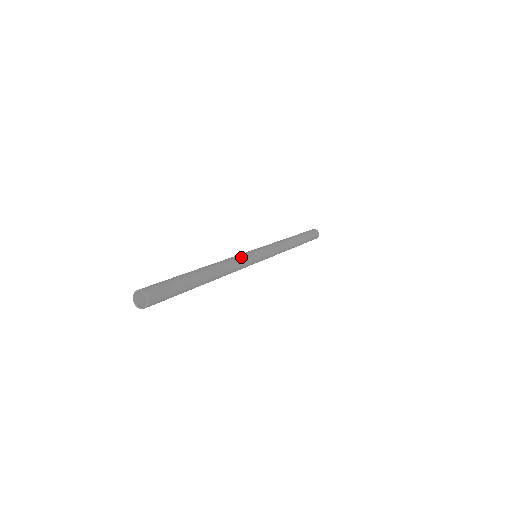
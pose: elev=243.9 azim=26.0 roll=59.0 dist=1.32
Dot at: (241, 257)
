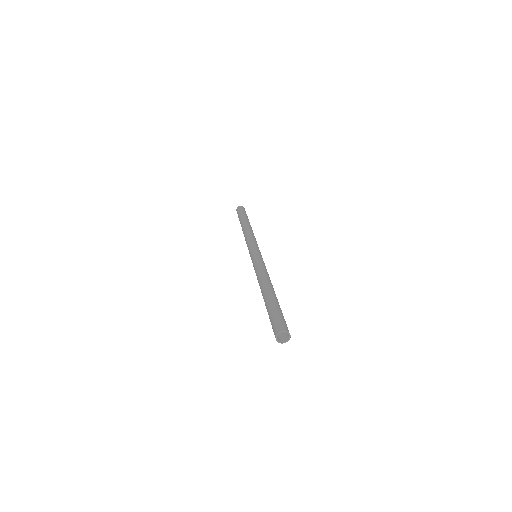
Dot at: occluded
